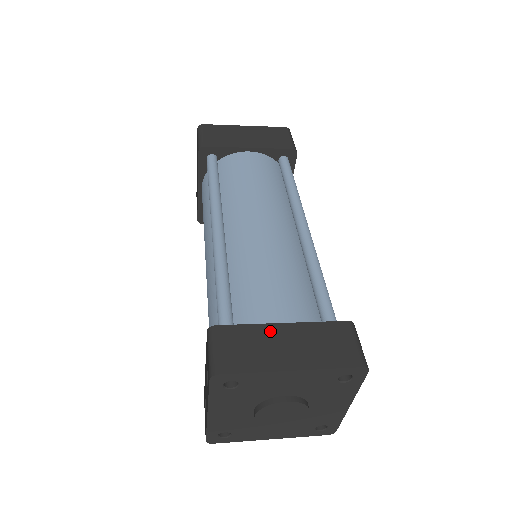
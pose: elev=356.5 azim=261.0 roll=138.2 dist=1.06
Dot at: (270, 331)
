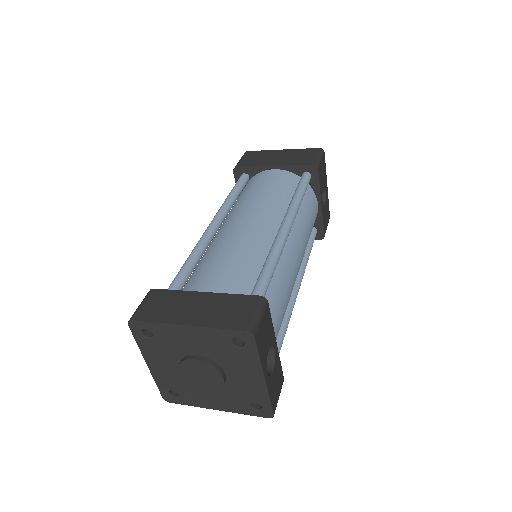
Dot at: (189, 296)
